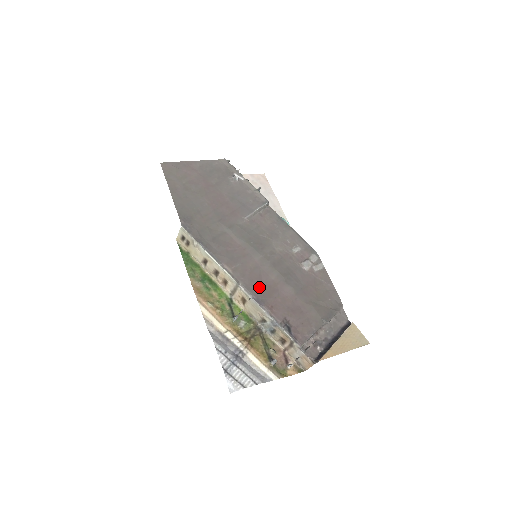
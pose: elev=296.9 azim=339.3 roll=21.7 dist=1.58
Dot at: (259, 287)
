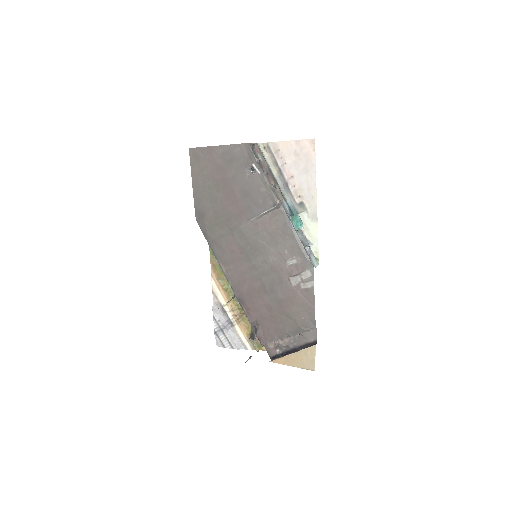
Dot at: (243, 290)
